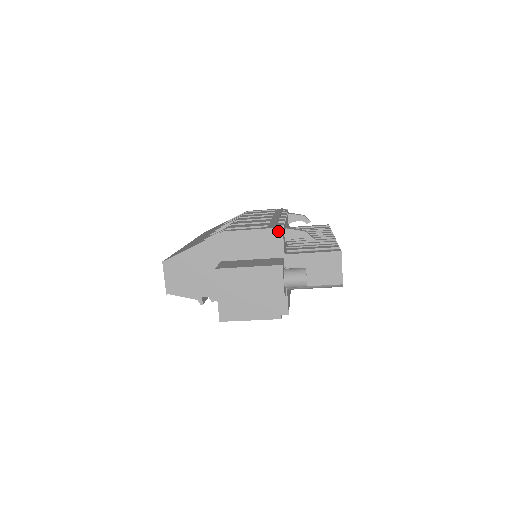
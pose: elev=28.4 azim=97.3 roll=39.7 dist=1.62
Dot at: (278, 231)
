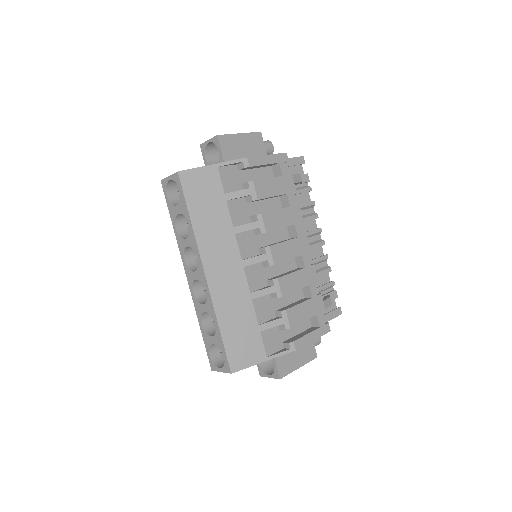
Dot at: (326, 332)
